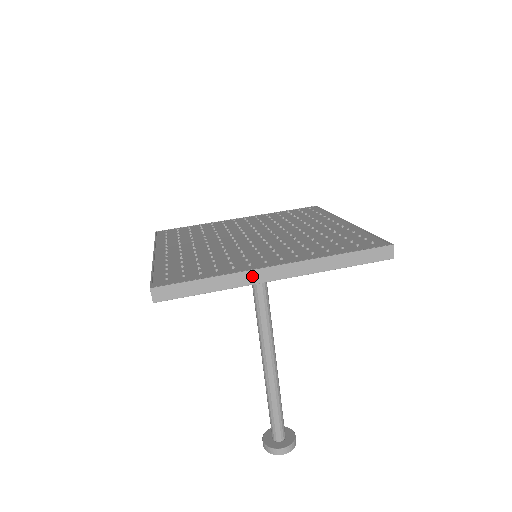
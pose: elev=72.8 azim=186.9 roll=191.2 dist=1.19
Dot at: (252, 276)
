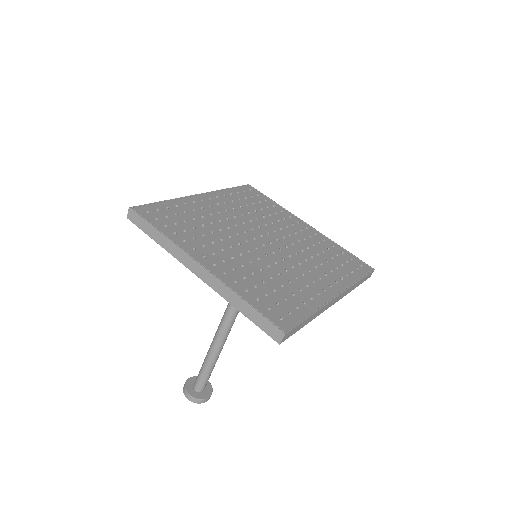
Dot at: (182, 256)
